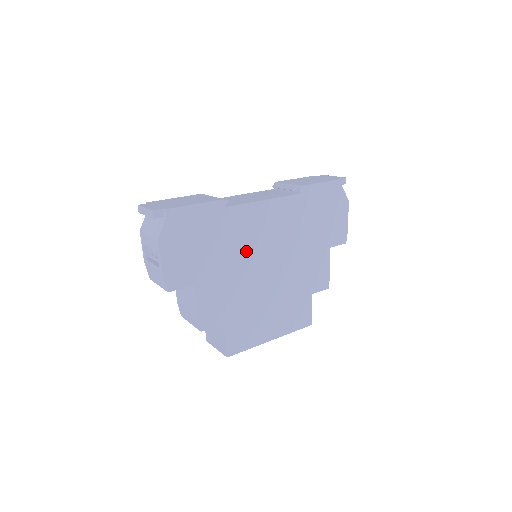
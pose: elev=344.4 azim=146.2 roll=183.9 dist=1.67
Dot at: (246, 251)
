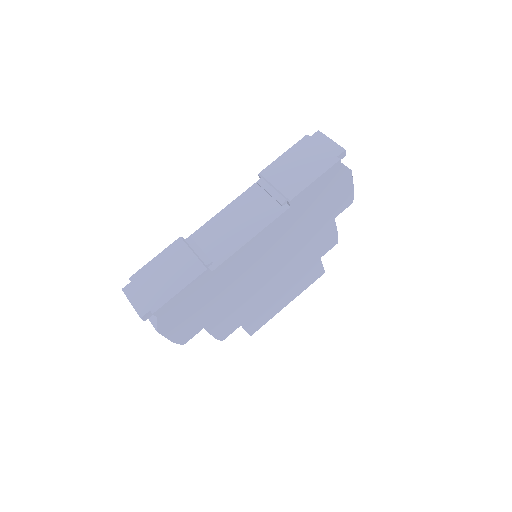
Dot at: (244, 280)
